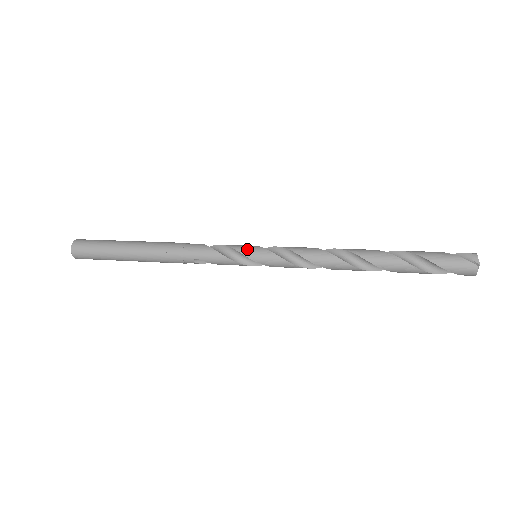
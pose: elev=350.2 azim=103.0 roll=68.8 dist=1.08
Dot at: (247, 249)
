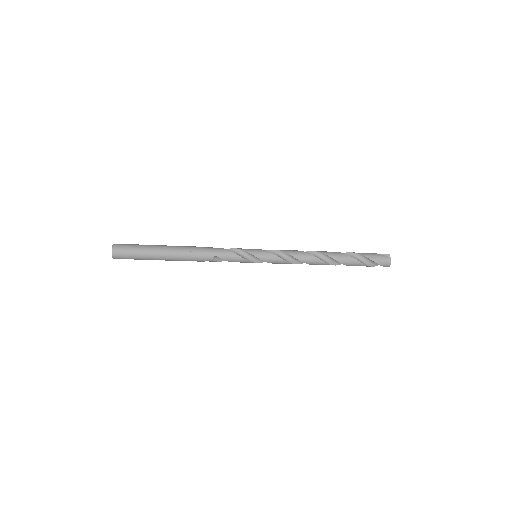
Dot at: (252, 250)
